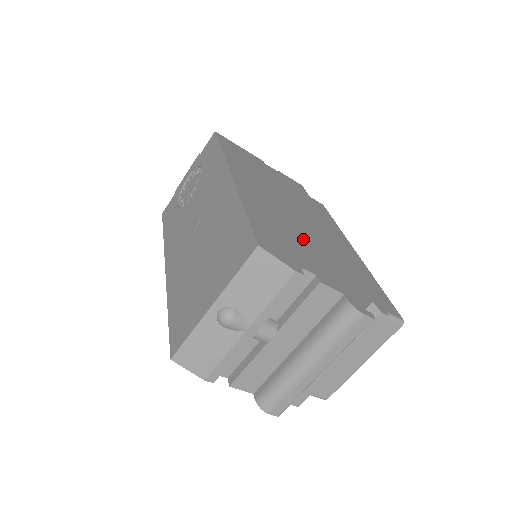
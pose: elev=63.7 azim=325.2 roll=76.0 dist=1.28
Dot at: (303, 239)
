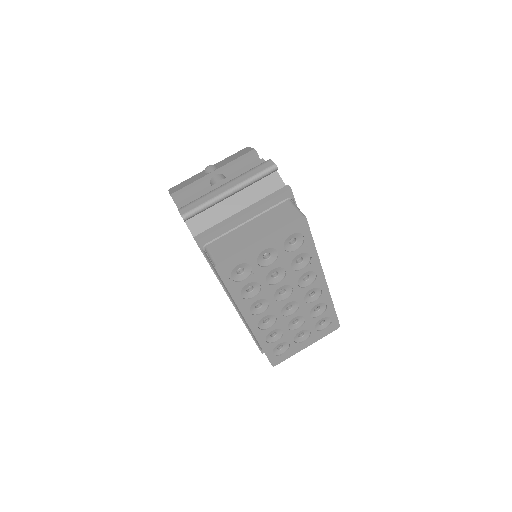
Dot at: occluded
